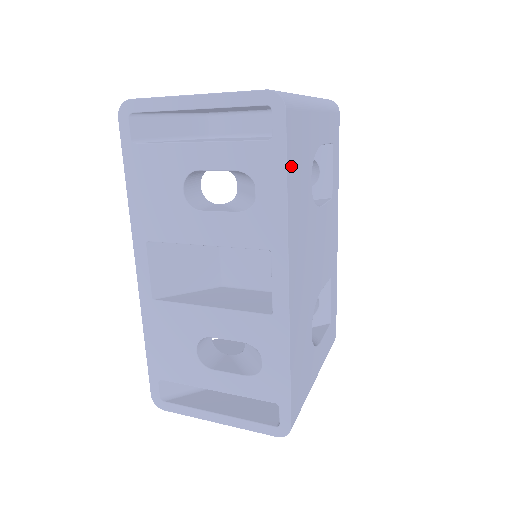
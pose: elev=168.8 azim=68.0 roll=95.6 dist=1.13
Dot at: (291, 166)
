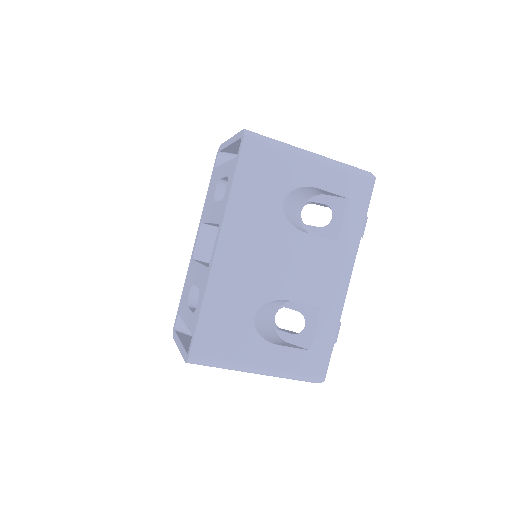
Dot at: (244, 174)
